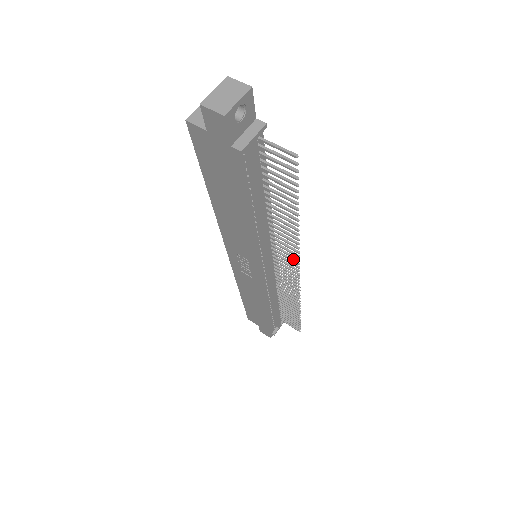
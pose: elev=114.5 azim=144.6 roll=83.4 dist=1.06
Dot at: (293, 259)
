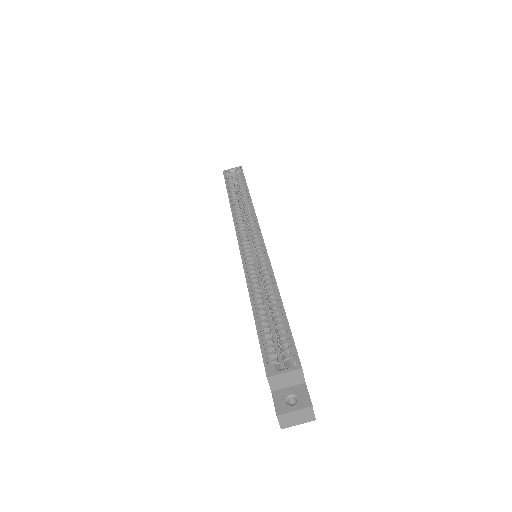
Dot at: occluded
